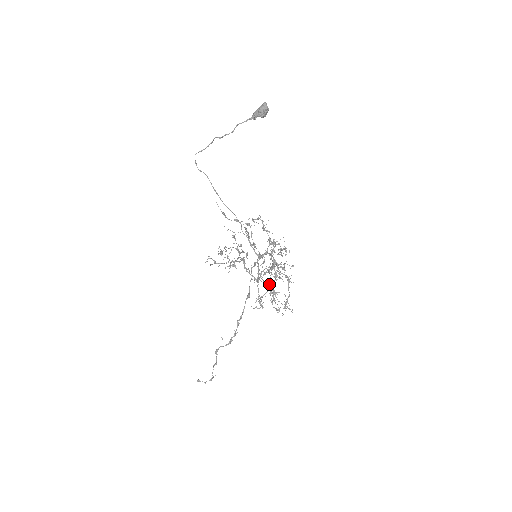
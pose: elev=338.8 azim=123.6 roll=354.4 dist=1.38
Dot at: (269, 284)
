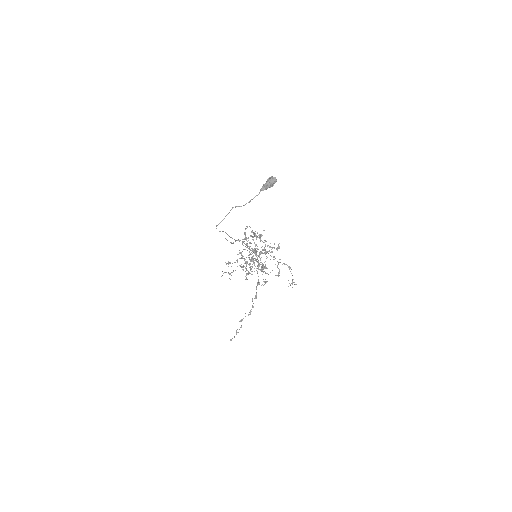
Dot at: (256, 260)
